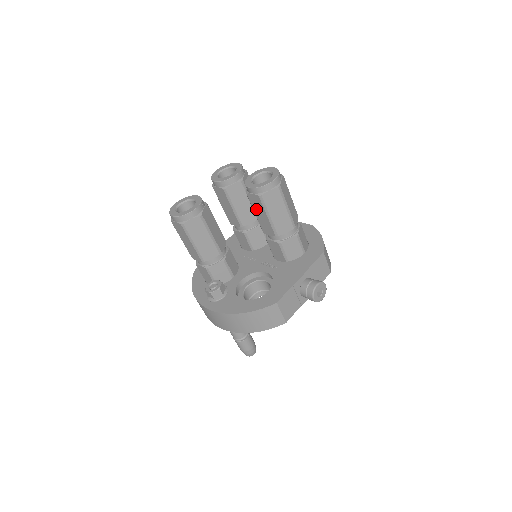
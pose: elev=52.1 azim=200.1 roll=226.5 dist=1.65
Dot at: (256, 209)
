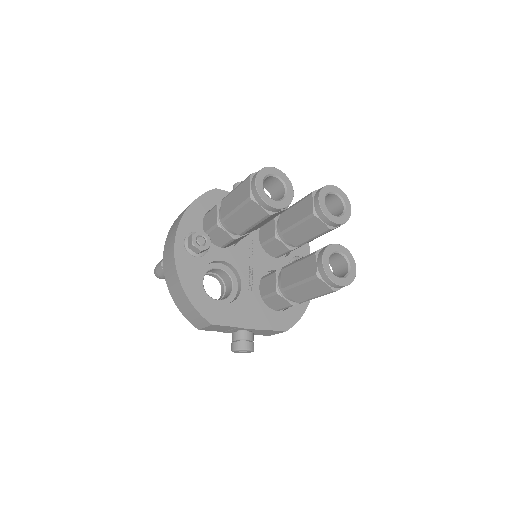
Dot at: (302, 265)
